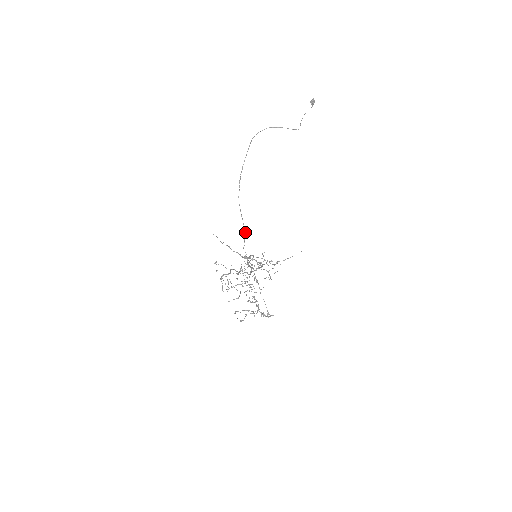
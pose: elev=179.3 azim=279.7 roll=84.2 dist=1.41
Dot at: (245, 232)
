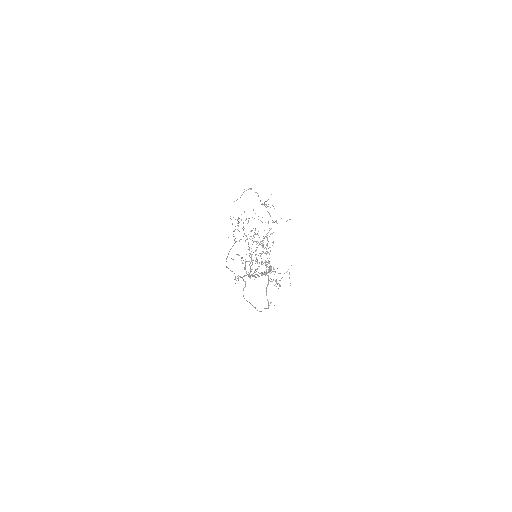
Dot at: occluded
